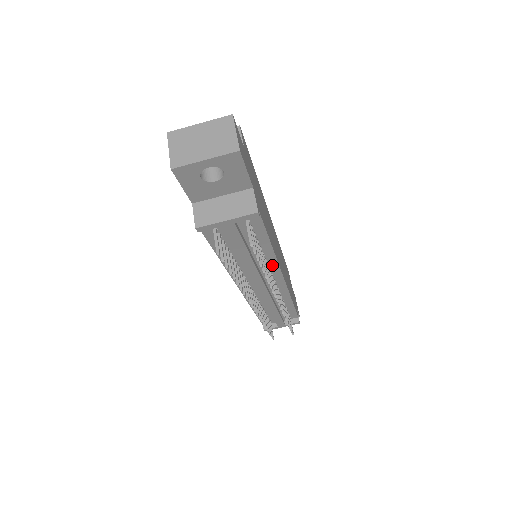
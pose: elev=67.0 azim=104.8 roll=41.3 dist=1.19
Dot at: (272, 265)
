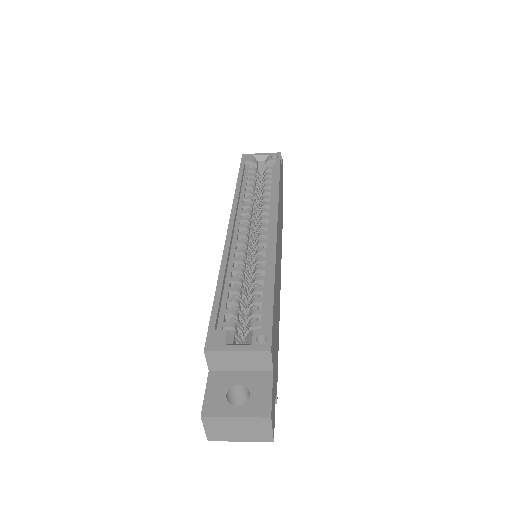
Dot at: occluded
